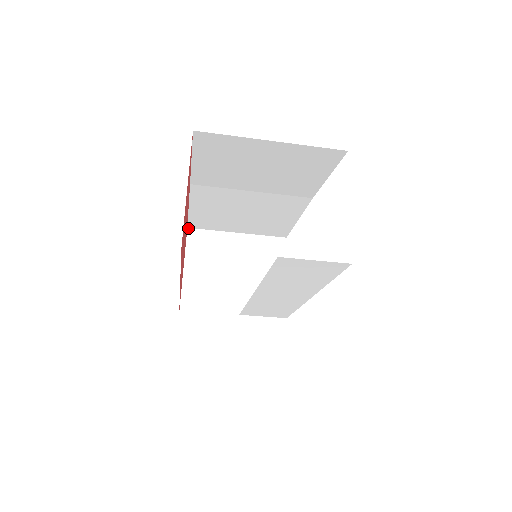
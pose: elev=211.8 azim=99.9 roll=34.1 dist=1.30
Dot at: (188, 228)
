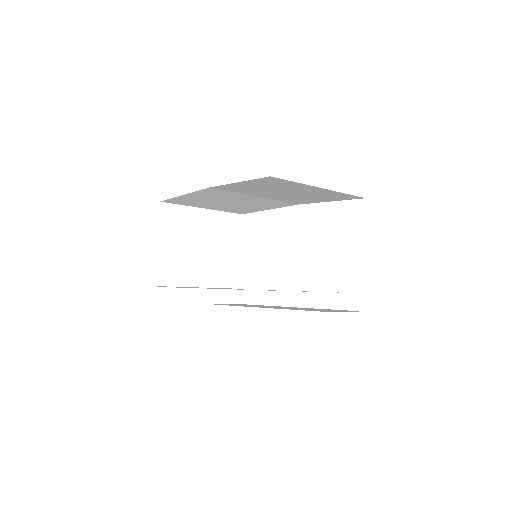
Dot at: (161, 202)
